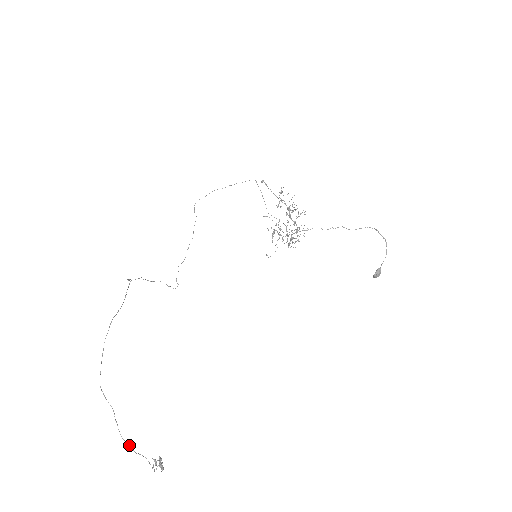
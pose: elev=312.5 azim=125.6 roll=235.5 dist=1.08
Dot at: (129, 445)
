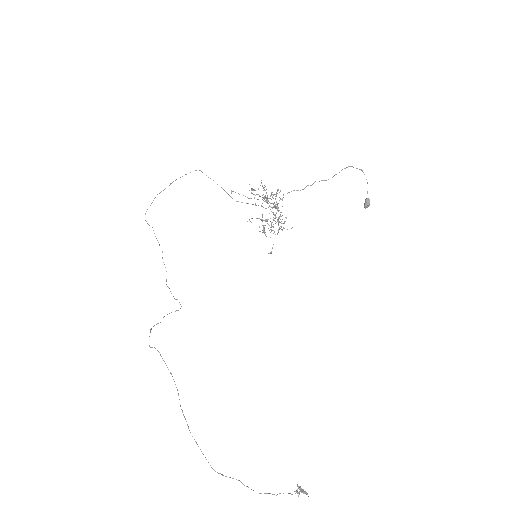
Dot at: occluded
